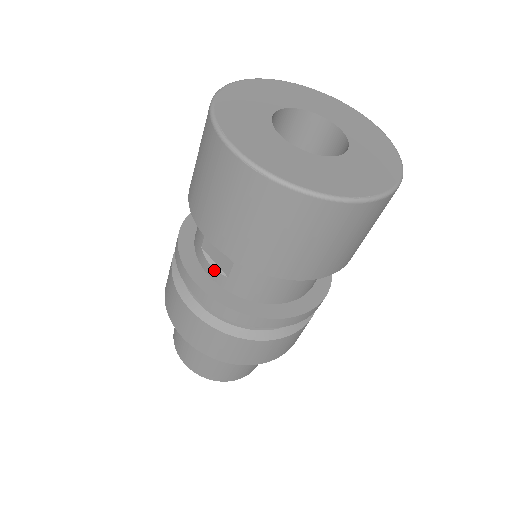
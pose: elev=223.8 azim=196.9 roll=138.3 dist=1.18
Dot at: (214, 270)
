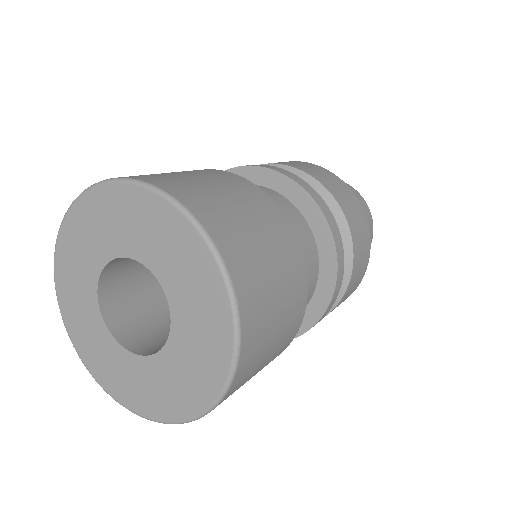
Dot at: occluded
